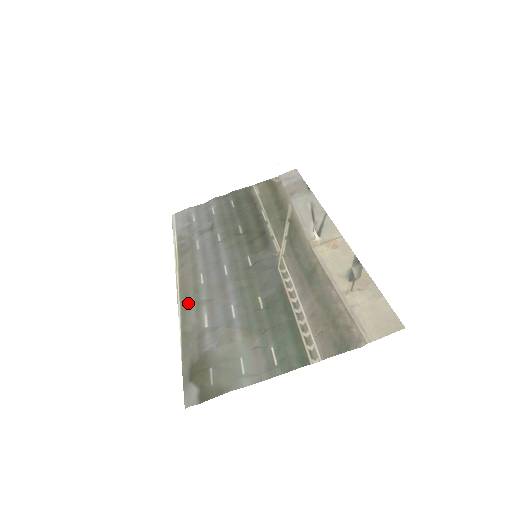
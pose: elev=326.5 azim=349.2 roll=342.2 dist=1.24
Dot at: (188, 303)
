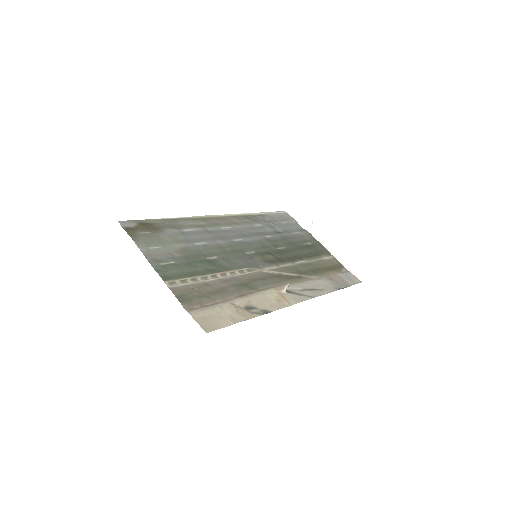
Dot at: (202, 221)
